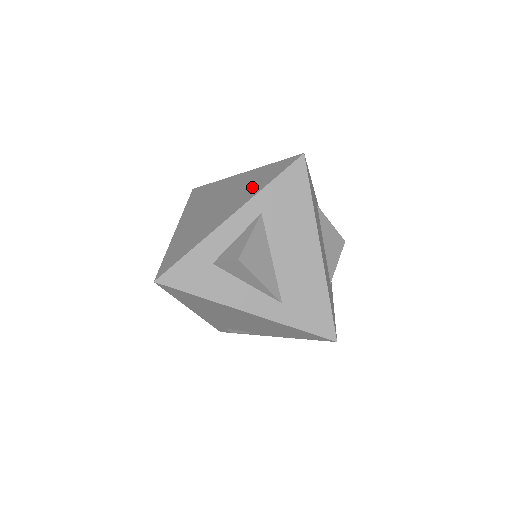
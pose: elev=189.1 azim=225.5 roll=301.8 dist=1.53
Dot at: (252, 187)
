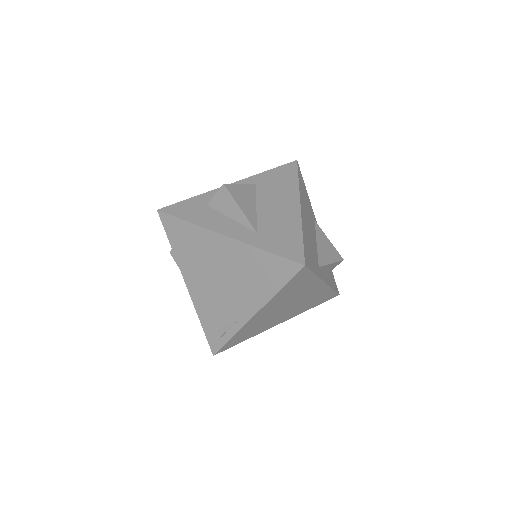
Dot at: occluded
